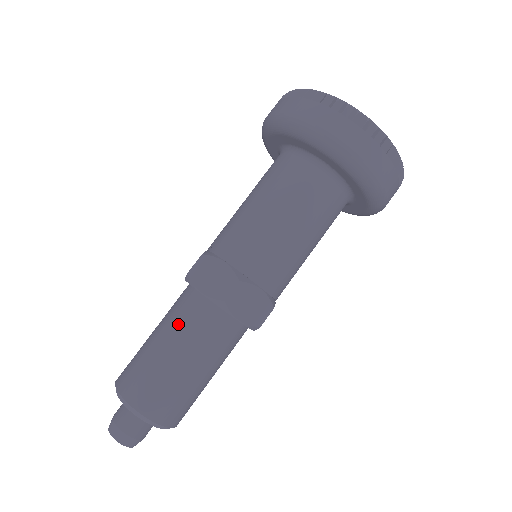
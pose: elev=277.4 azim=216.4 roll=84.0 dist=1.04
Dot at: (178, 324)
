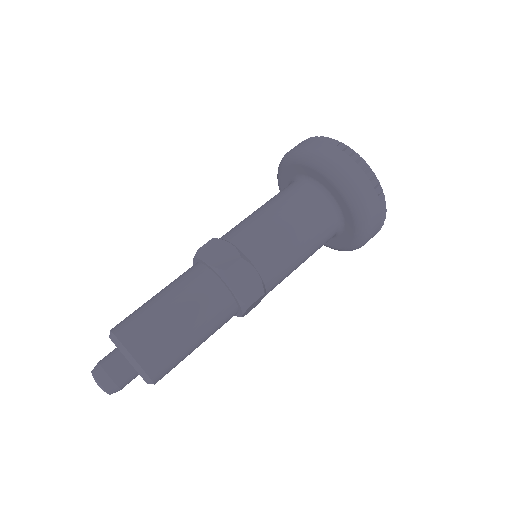
Dot at: (181, 286)
